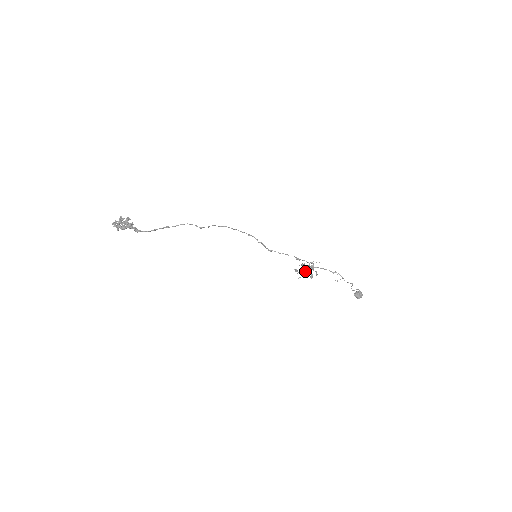
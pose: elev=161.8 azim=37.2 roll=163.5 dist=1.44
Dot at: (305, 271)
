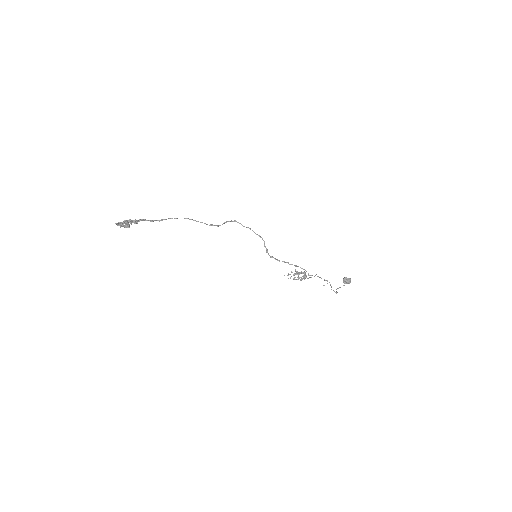
Dot at: (299, 273)
